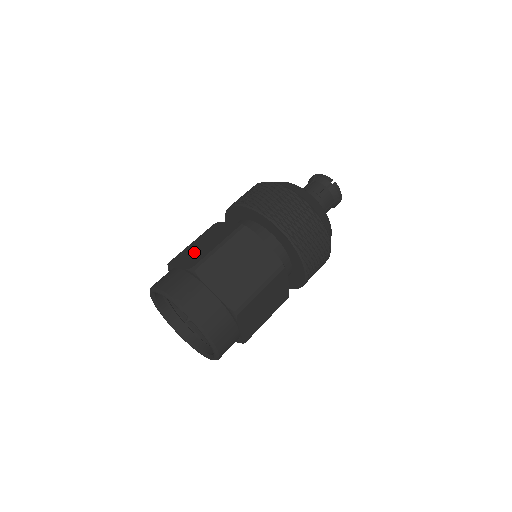
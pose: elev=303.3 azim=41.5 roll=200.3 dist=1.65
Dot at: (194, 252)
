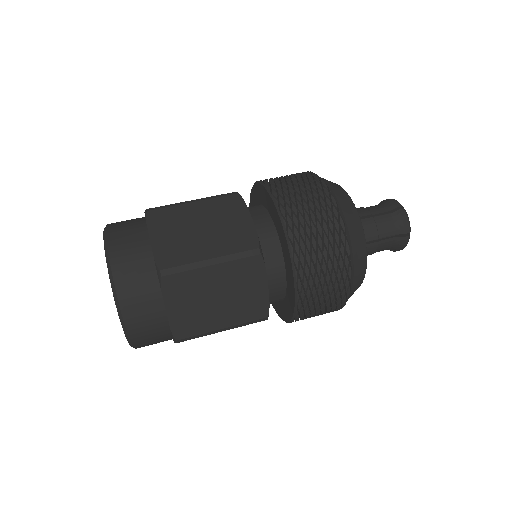
Dot at: (182, 233)
